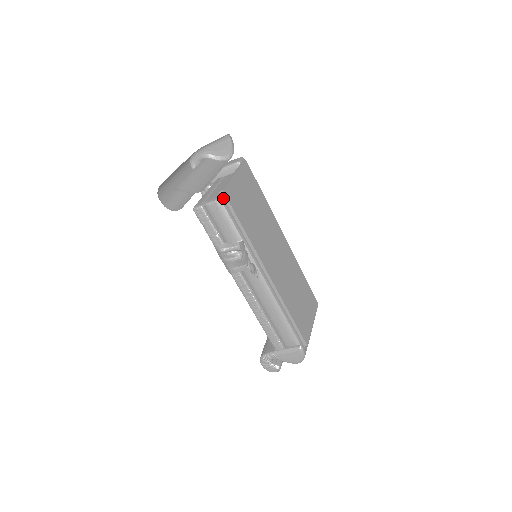
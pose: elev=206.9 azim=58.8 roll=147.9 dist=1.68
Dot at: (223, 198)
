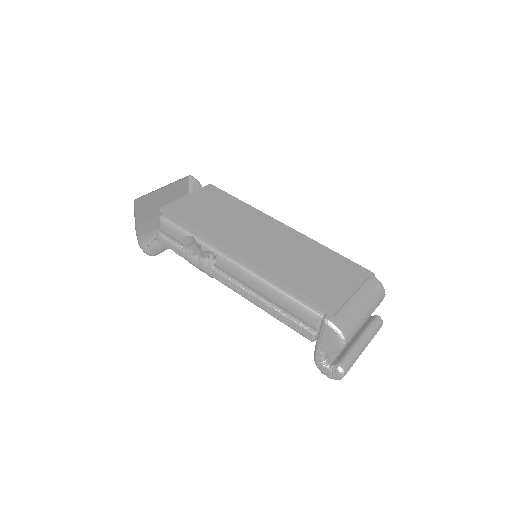
Dot at: (165, 214)
